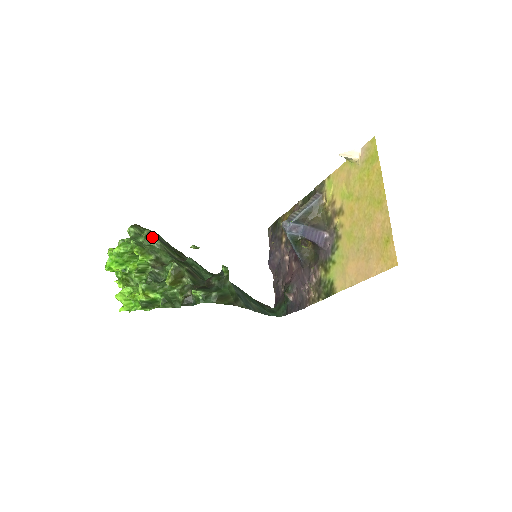
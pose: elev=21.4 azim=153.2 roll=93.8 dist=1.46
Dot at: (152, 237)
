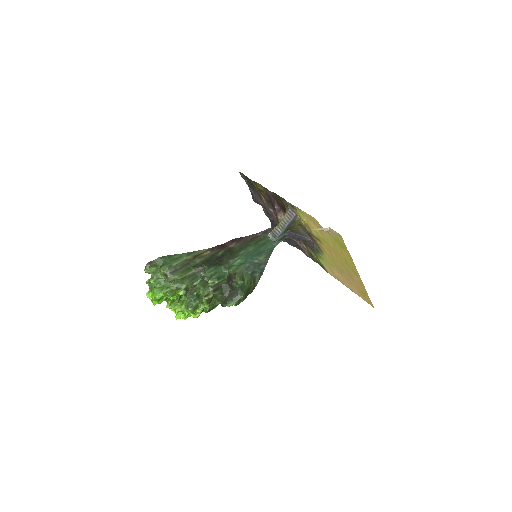
Dot at: (172, 278)
